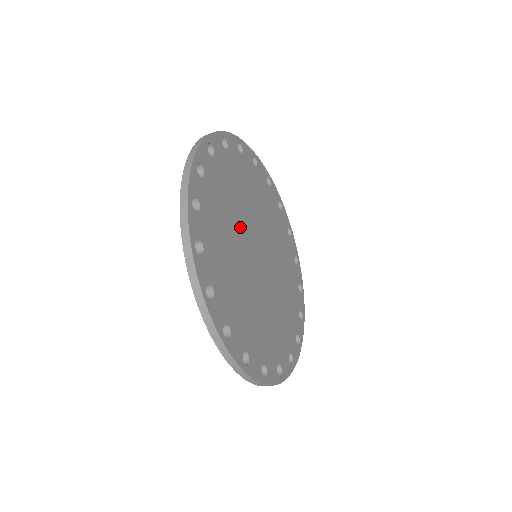
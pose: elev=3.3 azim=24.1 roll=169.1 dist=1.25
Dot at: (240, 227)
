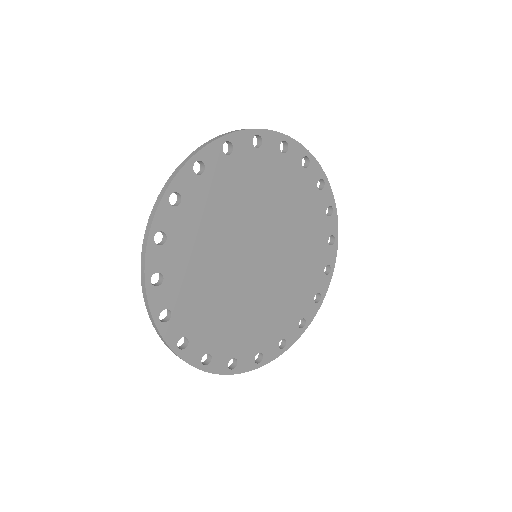
Dot at: (226, 250)
